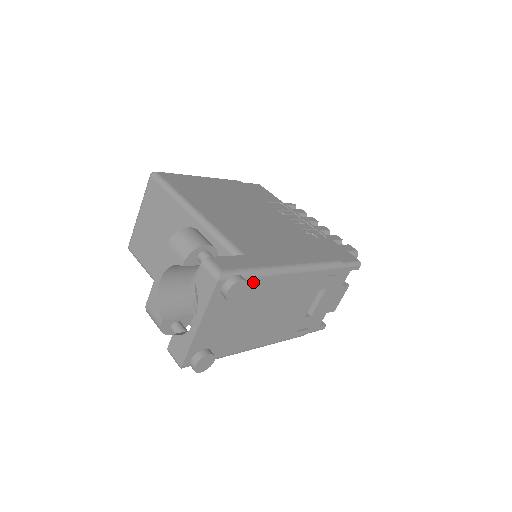
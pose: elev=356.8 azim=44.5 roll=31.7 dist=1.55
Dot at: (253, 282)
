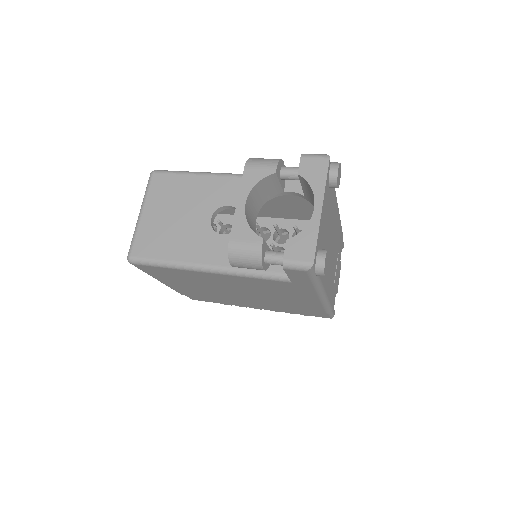
Dot at: occluded
